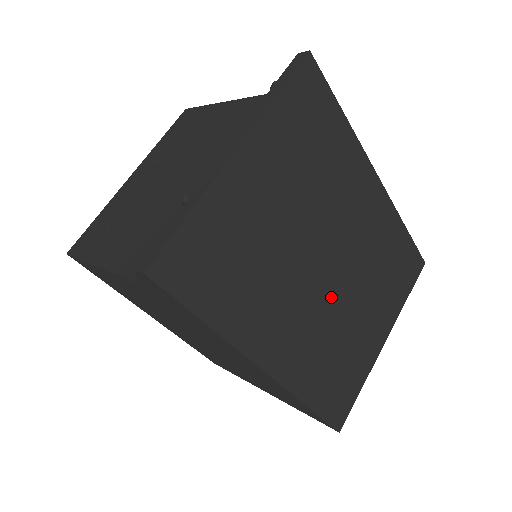
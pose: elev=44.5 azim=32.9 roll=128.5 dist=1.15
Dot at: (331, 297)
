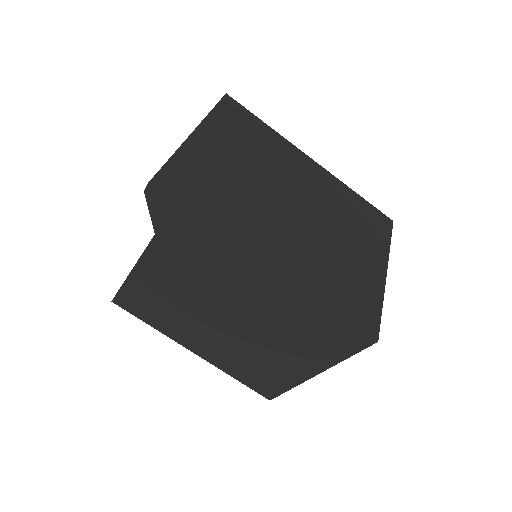
Dot at: (310, 227)
